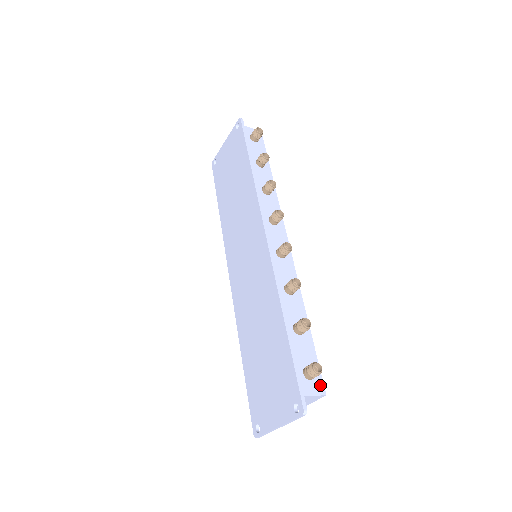
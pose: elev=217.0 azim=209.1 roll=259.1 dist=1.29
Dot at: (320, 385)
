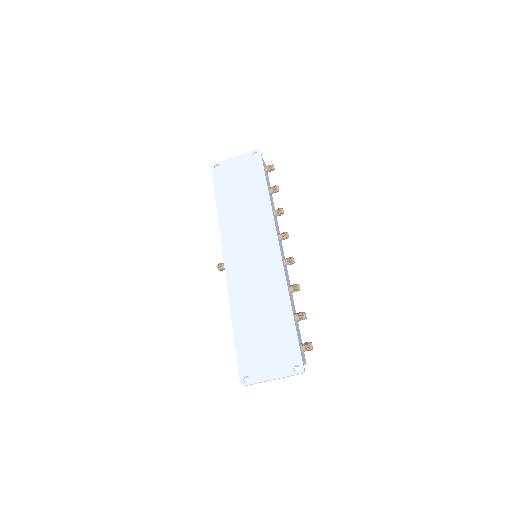
Dot at: occluded
